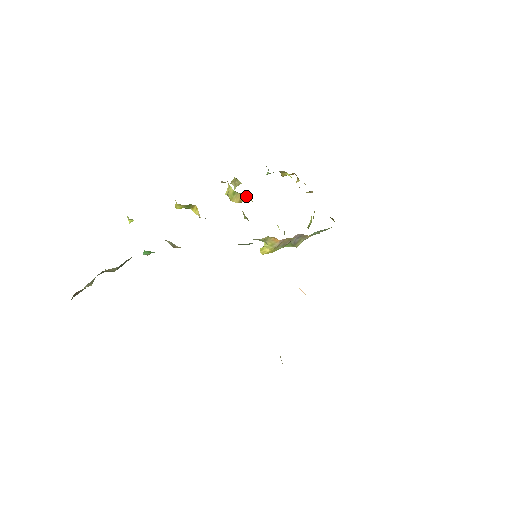
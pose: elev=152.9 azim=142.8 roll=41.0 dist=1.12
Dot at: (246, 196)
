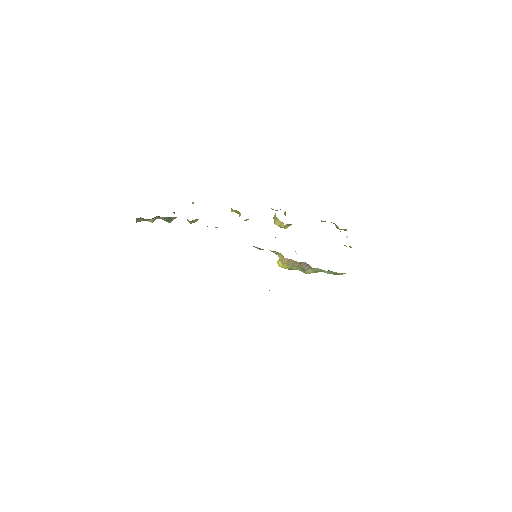
Dot at: occluded
